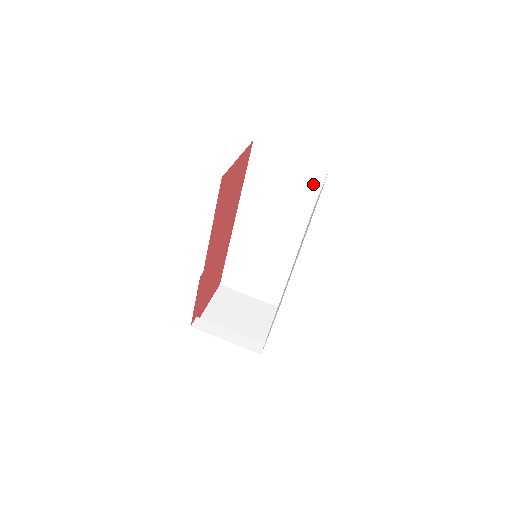
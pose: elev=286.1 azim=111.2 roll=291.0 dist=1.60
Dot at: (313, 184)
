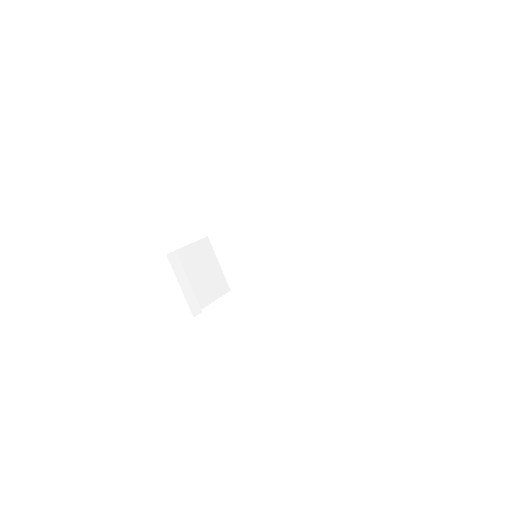
Dot at: (339, 251)
